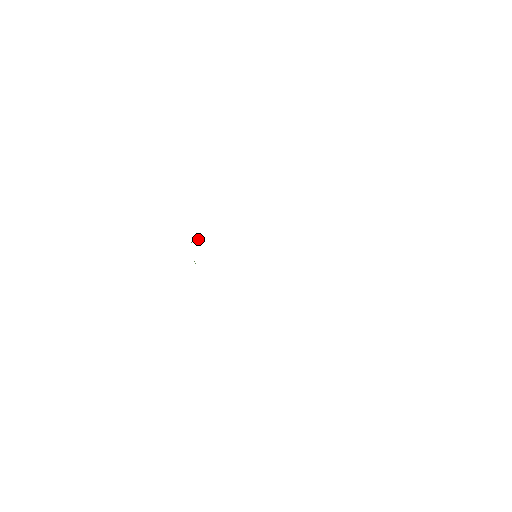
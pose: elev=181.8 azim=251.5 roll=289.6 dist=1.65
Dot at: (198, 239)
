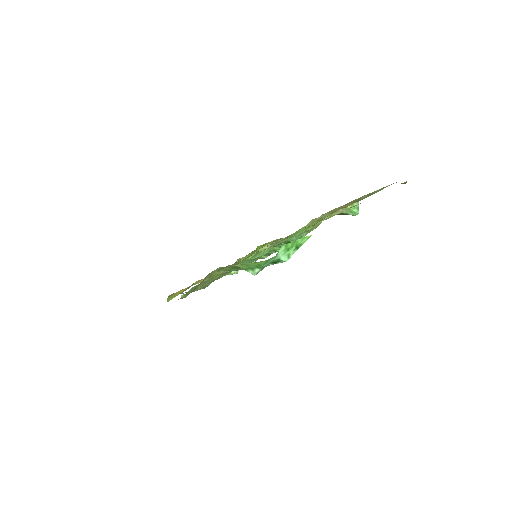
Dot at: occluded
